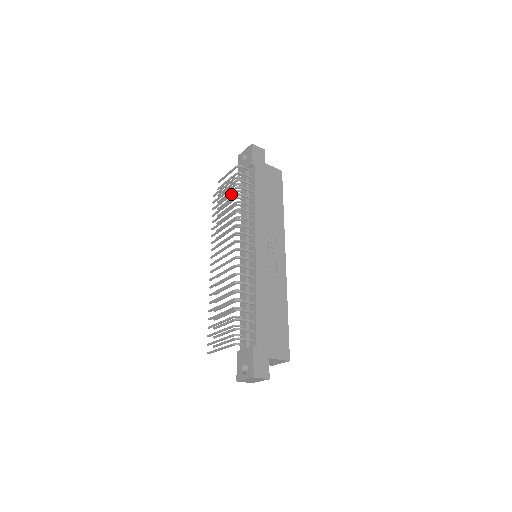
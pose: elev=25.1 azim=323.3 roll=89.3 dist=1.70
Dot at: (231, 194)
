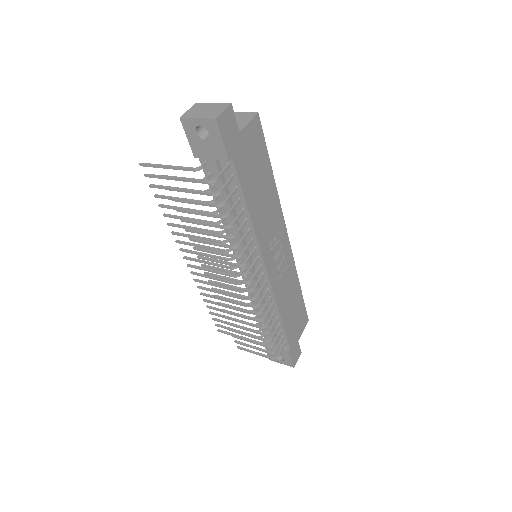
Dot at: occluded
